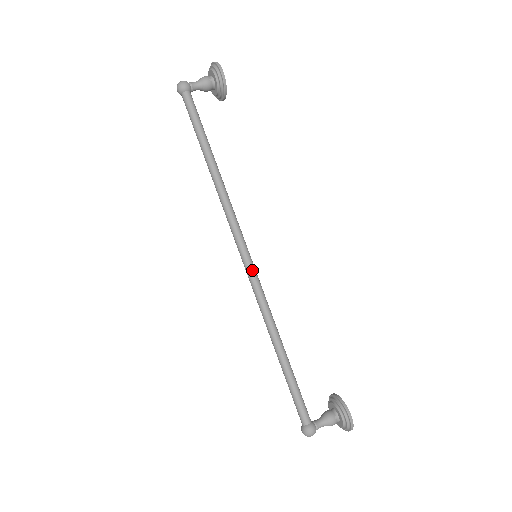
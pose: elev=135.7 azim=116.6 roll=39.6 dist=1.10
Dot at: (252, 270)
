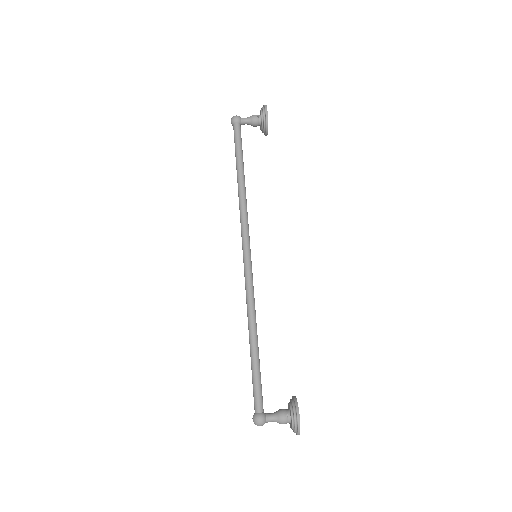
Dot at: (248, 265)
